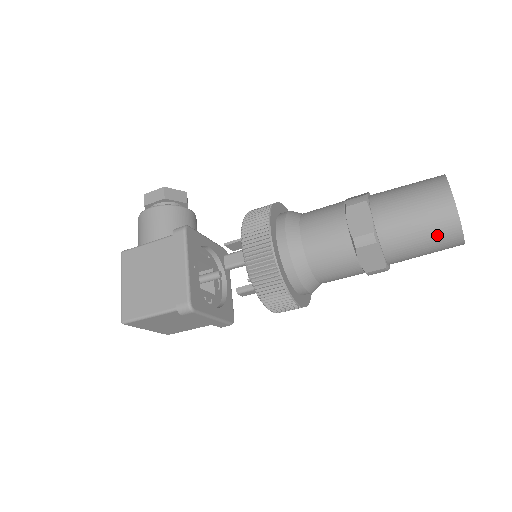
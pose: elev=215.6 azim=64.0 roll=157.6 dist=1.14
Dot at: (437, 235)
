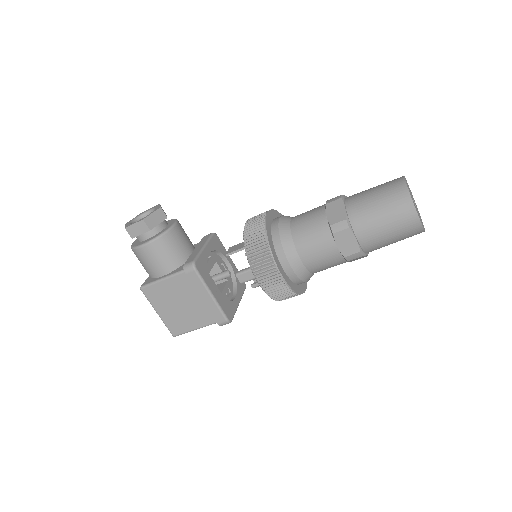
Dot at: occluded
